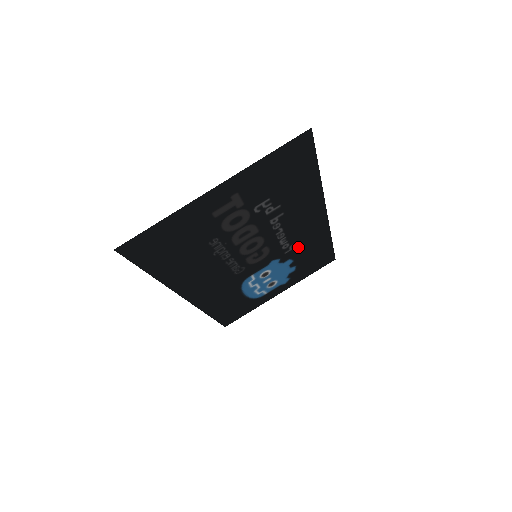
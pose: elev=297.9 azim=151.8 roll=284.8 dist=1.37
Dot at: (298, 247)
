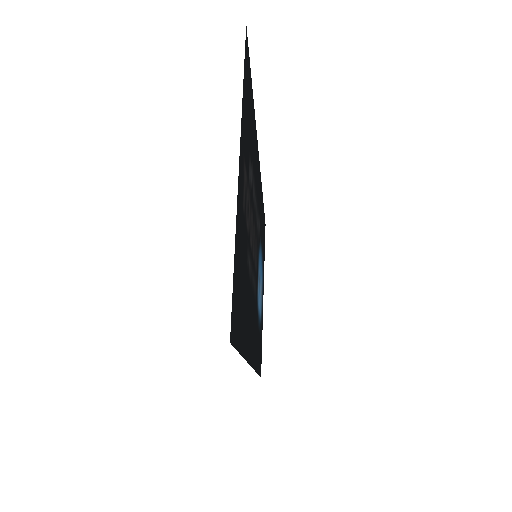
Dot at: occluded
